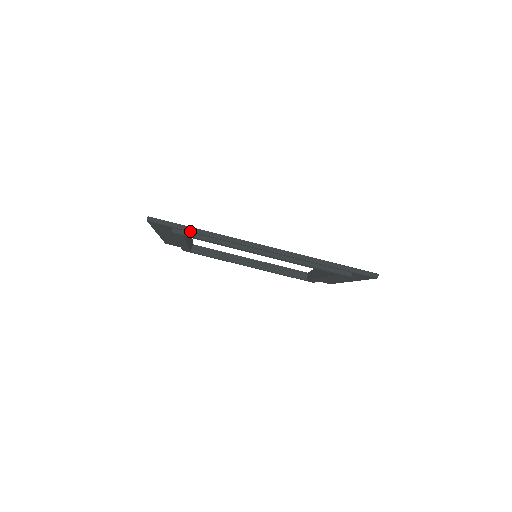
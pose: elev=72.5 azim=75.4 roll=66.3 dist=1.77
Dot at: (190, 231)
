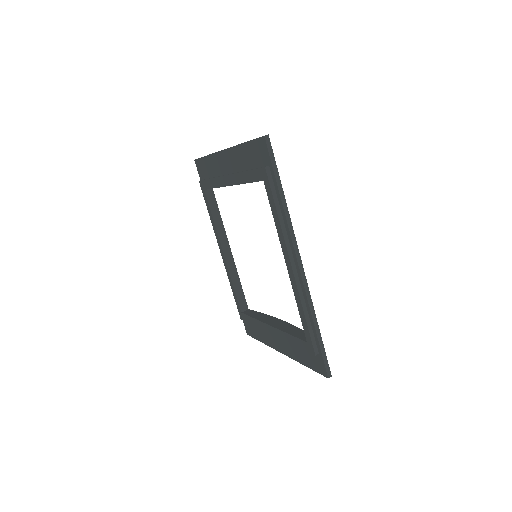
Dot at: (278, 184)
